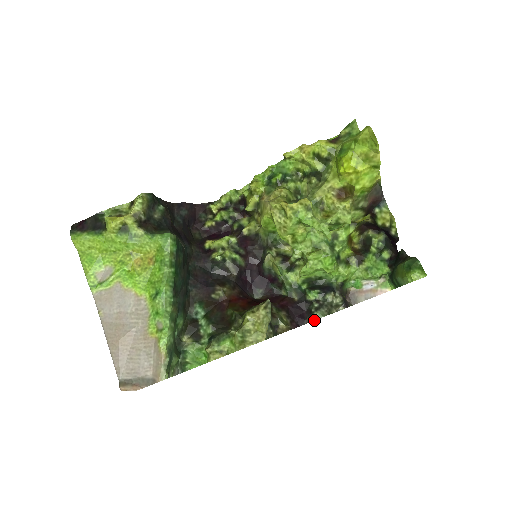
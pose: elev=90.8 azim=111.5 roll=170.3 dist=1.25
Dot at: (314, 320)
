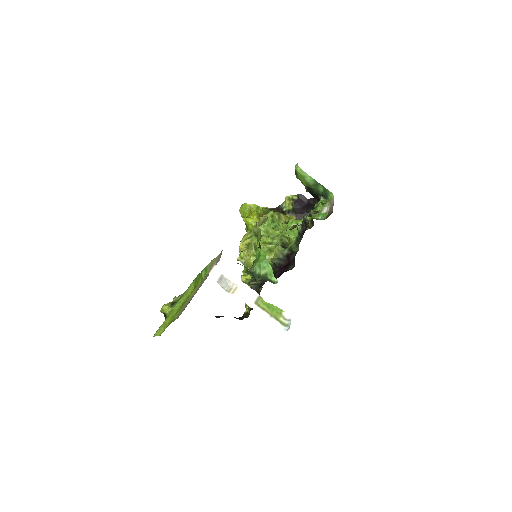
Dot at: (305, 216)
